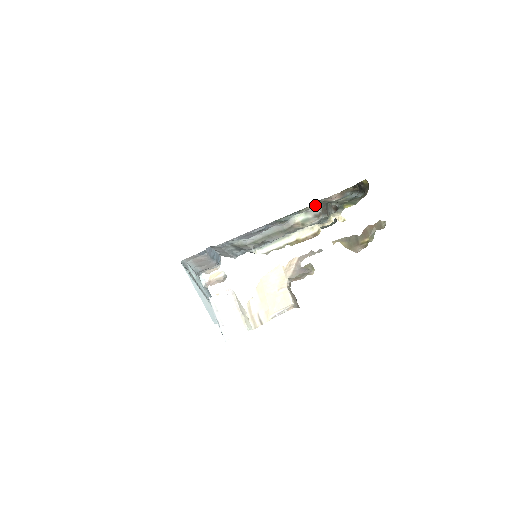
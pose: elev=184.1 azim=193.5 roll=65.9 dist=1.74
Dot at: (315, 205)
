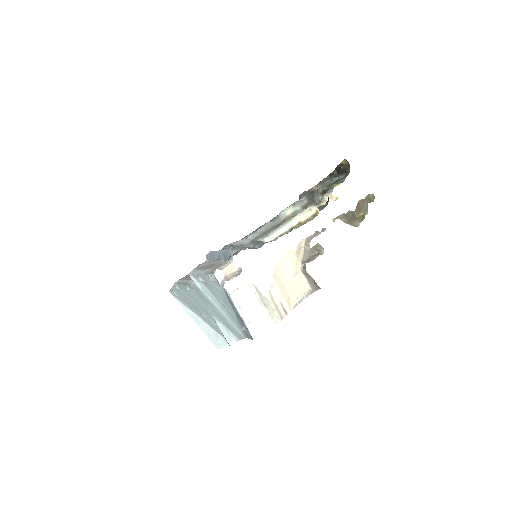
Dot at: occluded
